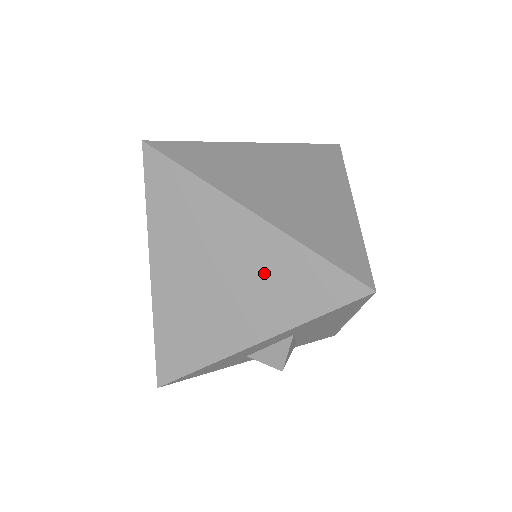
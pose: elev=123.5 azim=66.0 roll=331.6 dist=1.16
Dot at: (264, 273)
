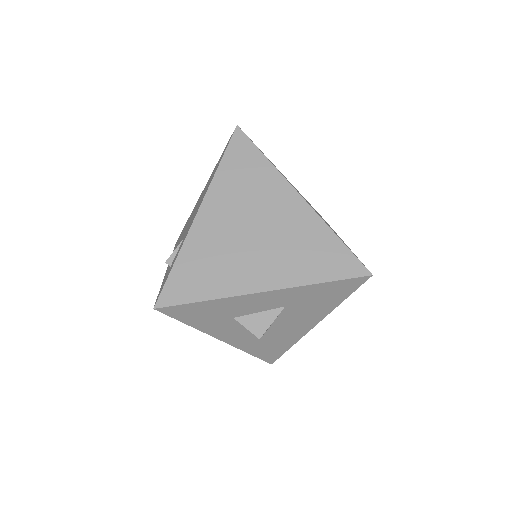
Dot at: (295, 240)
